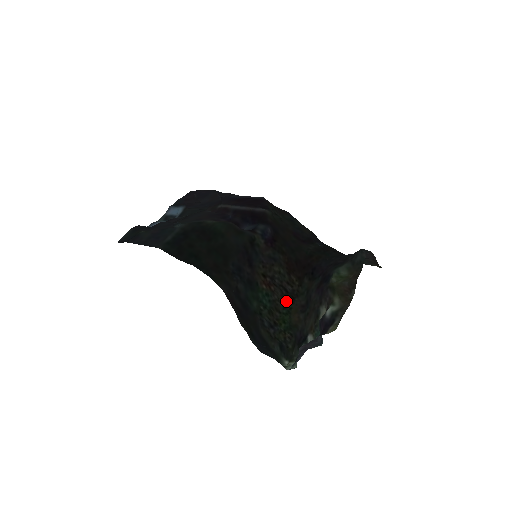
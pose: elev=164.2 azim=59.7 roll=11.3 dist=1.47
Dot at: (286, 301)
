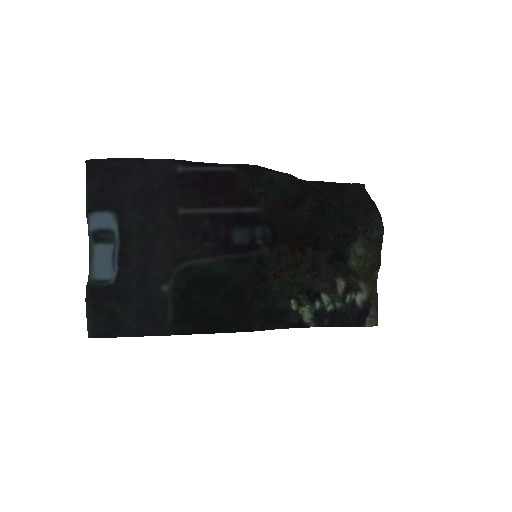
Dot at: (291, 272)
